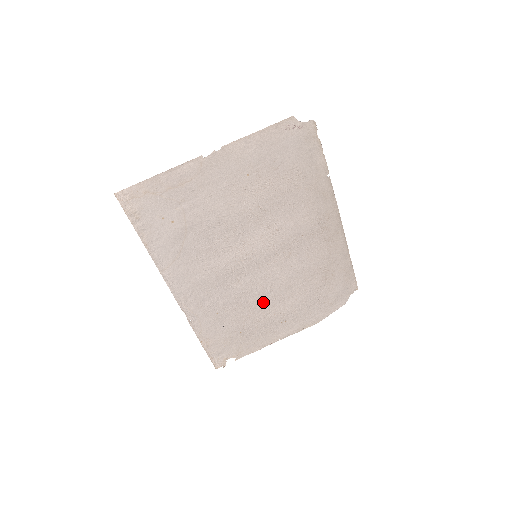
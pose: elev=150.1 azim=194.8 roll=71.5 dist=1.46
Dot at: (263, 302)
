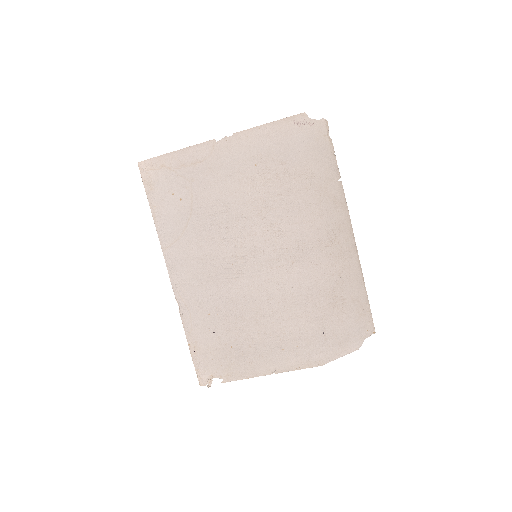
Dot at: (259, 315)
